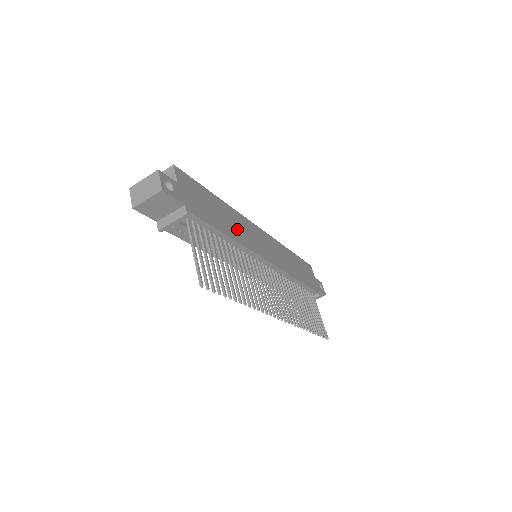
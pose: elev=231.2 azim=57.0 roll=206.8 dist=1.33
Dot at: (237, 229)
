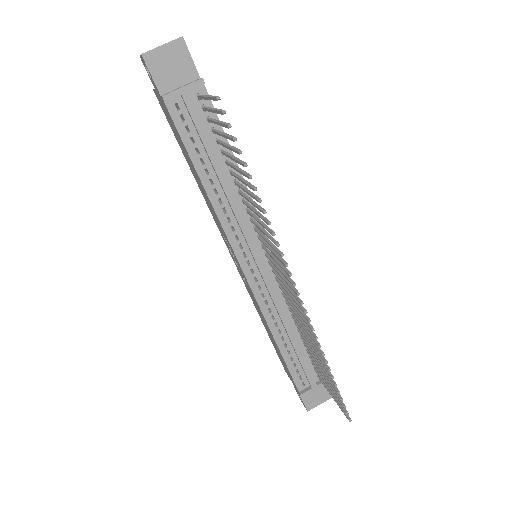
Dot at: occluded
